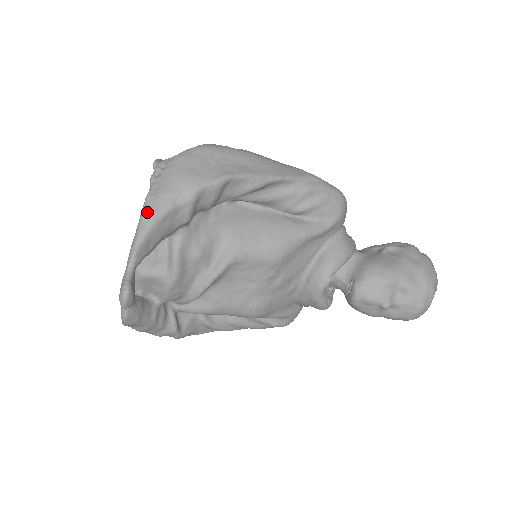
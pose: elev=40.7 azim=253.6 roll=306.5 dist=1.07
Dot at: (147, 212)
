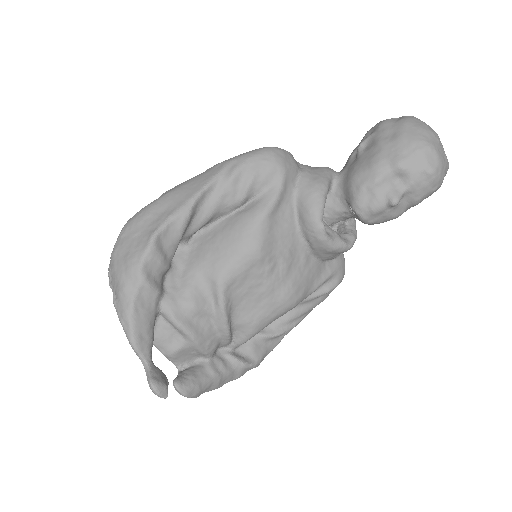
Dot at: (121, 316)
